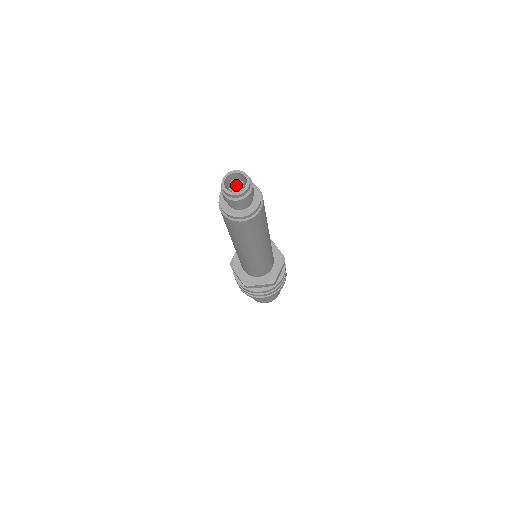
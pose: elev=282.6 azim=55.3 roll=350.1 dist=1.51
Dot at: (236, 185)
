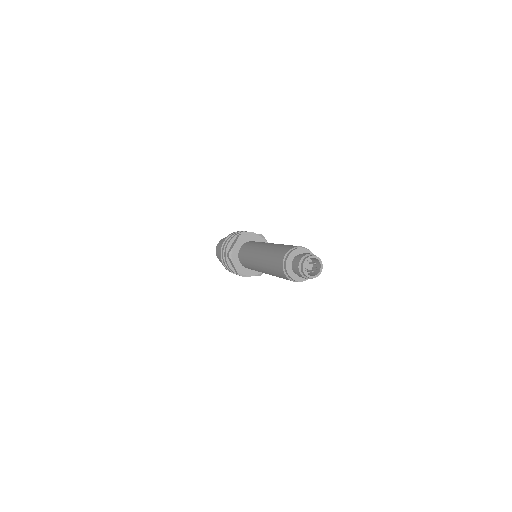
Dot at: occluded
